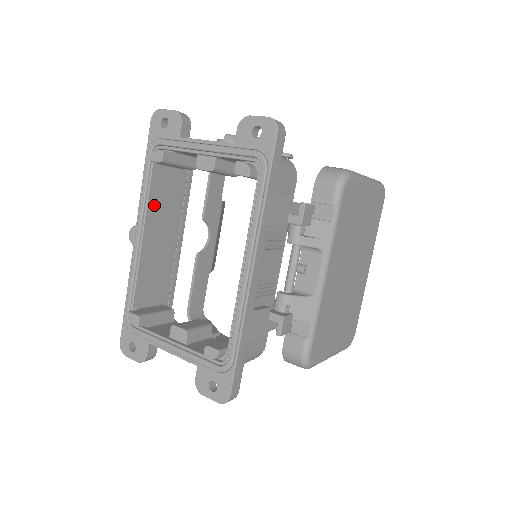
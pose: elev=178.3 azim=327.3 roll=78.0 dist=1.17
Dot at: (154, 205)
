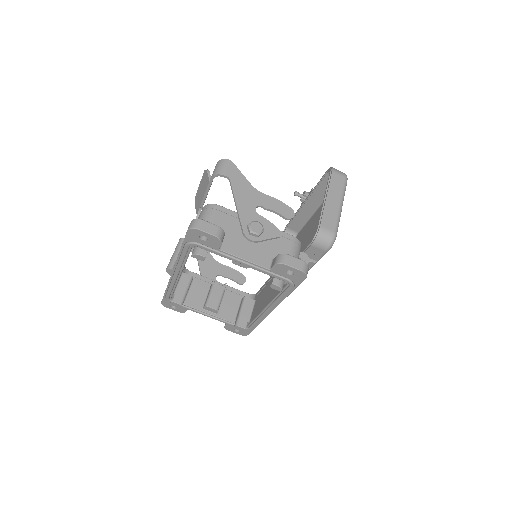
Dot at: occluded
